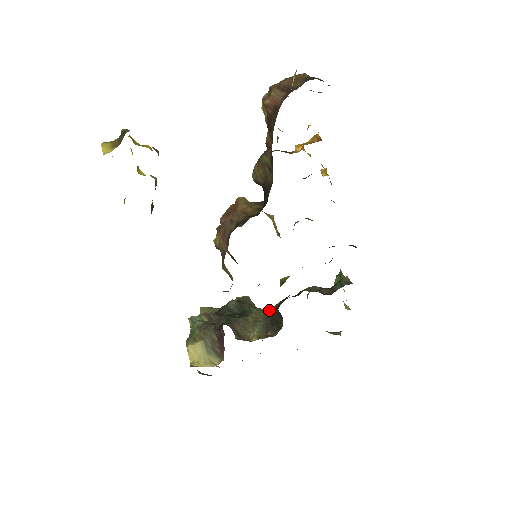
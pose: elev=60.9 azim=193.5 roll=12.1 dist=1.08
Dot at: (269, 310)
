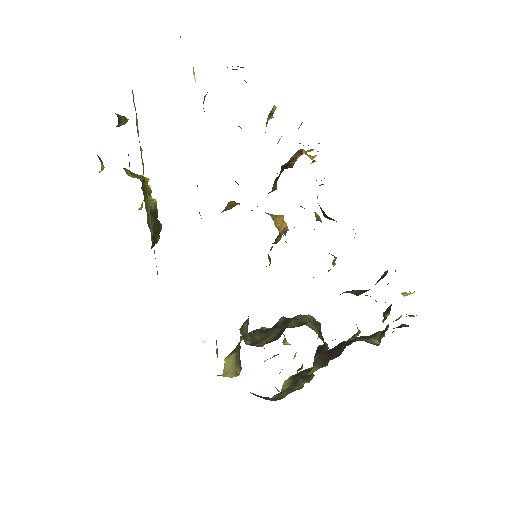
Dot at: occluded
